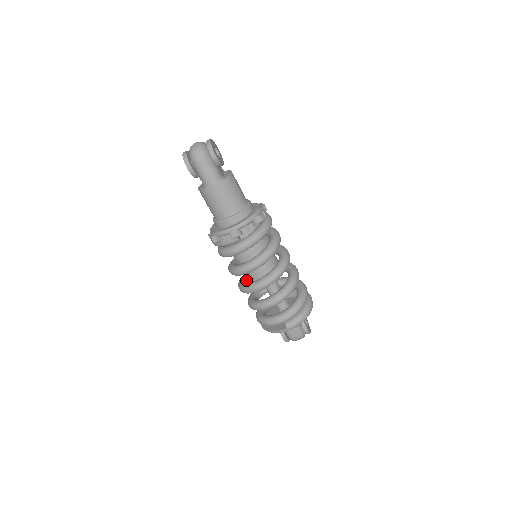
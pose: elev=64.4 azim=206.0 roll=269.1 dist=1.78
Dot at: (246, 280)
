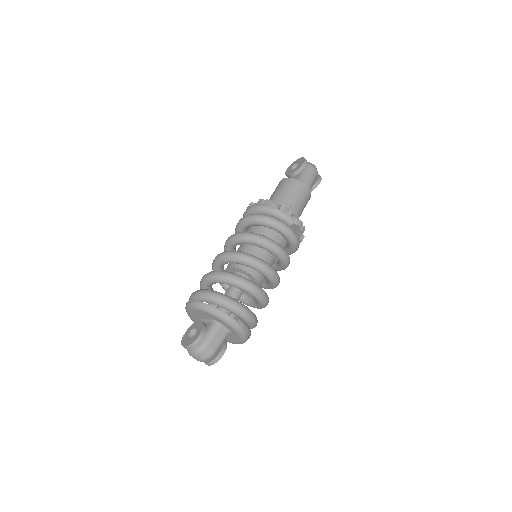
Dot at: occluded
